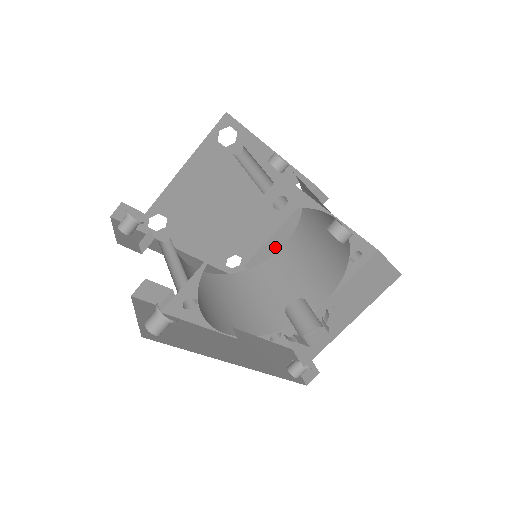
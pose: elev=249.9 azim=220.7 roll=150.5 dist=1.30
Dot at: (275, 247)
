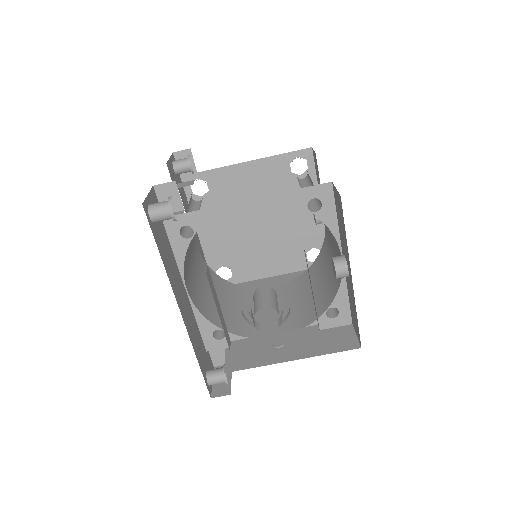
Dot at: (265, 285)
